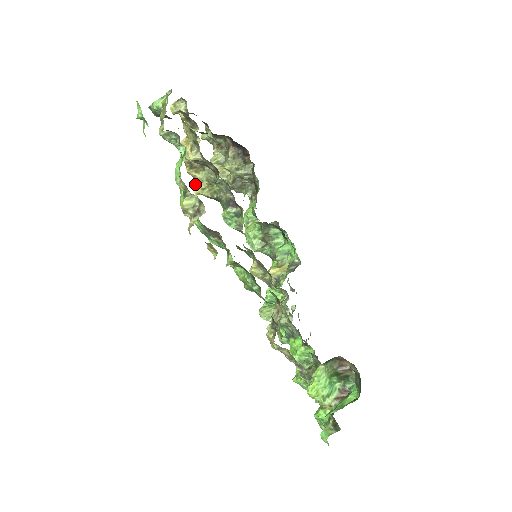
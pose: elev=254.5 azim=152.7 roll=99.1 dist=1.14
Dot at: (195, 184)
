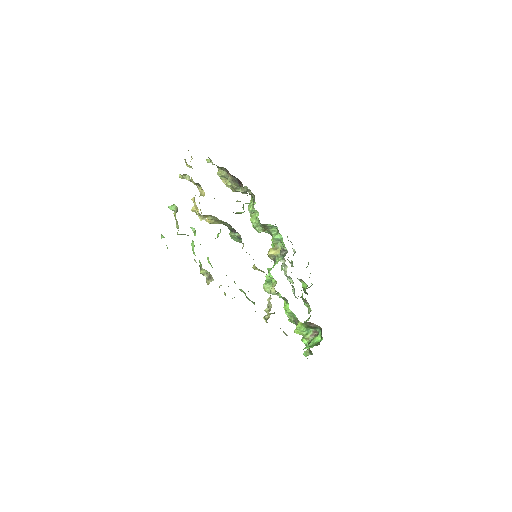
Dot at: (207, 220)
